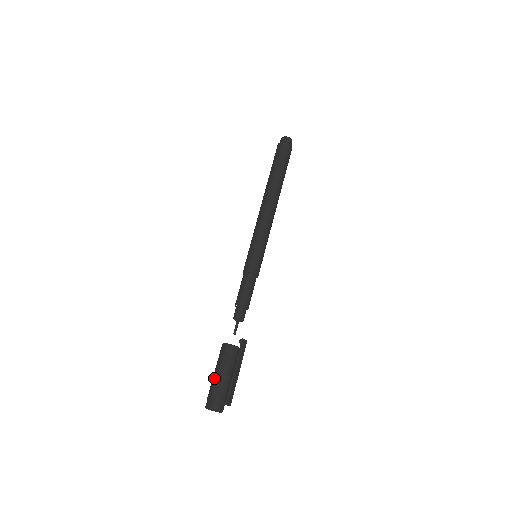
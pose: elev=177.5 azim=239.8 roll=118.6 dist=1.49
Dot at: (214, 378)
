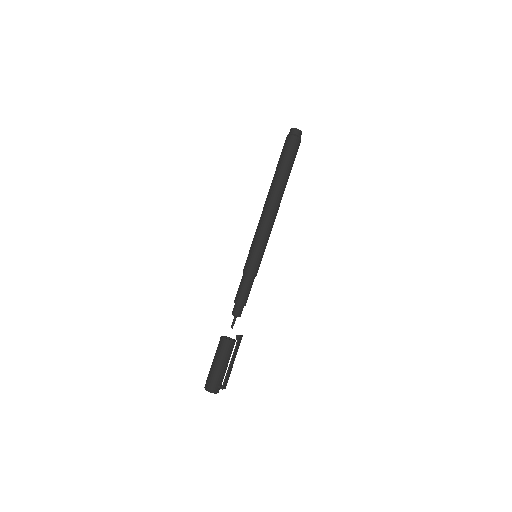
Dot at: (213, 366)
